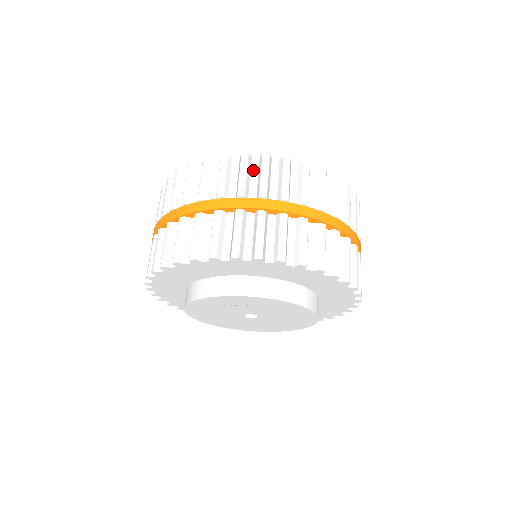
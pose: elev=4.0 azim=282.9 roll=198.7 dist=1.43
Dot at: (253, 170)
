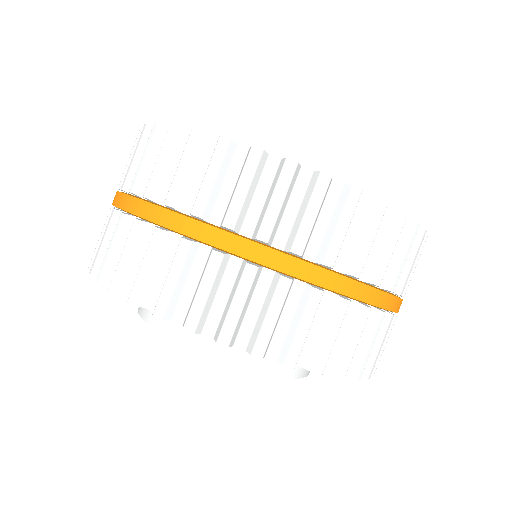
Dot at: occluded
